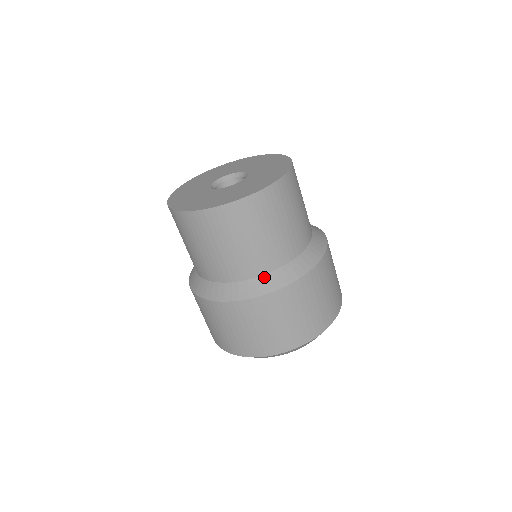
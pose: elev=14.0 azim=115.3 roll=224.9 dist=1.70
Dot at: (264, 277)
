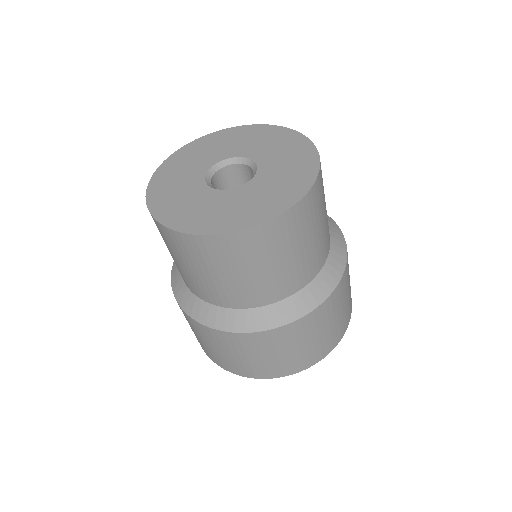
Dot at: (257, 310)
